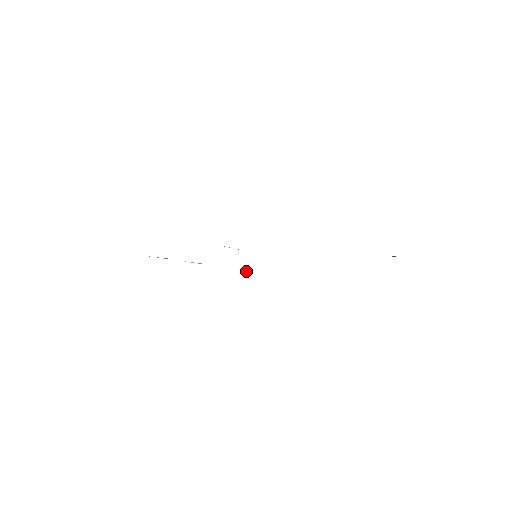
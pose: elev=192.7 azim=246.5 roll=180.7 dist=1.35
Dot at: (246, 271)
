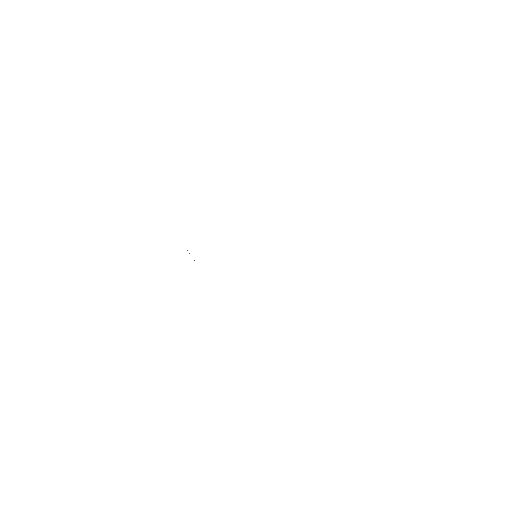
Dot at: occluded
